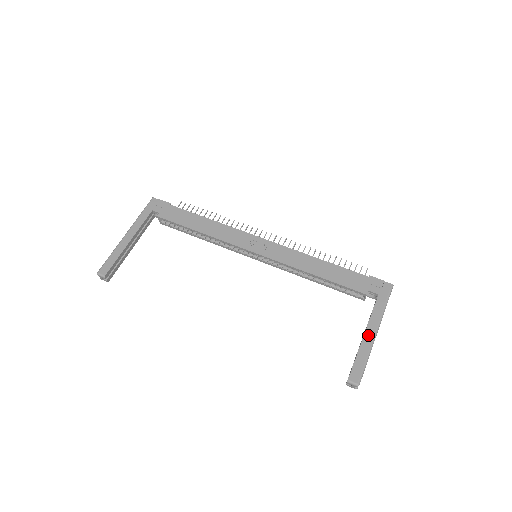
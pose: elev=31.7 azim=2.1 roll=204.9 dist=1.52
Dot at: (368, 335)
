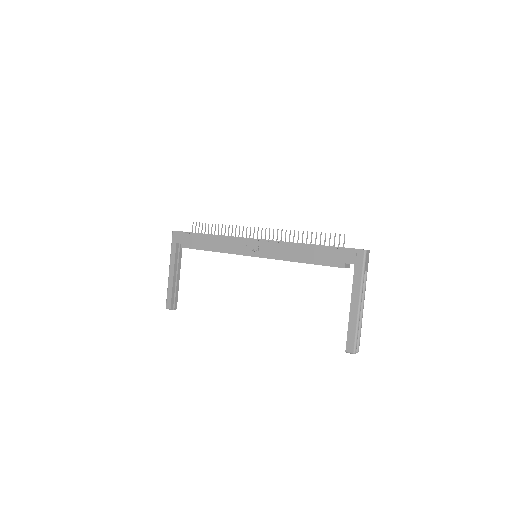
Dot at: (353, 307)
